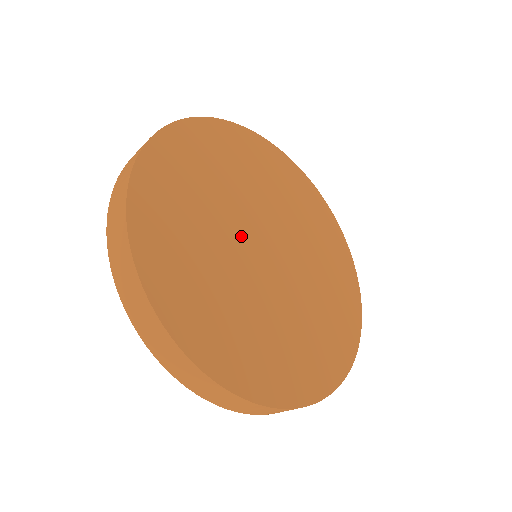
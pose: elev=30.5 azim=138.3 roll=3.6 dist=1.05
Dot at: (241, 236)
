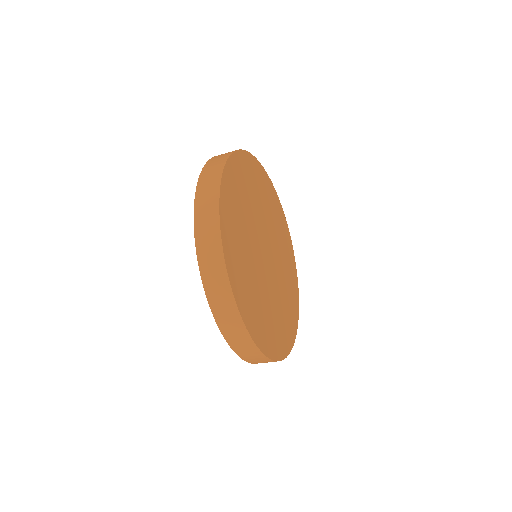
Dot at: (259, 255)
